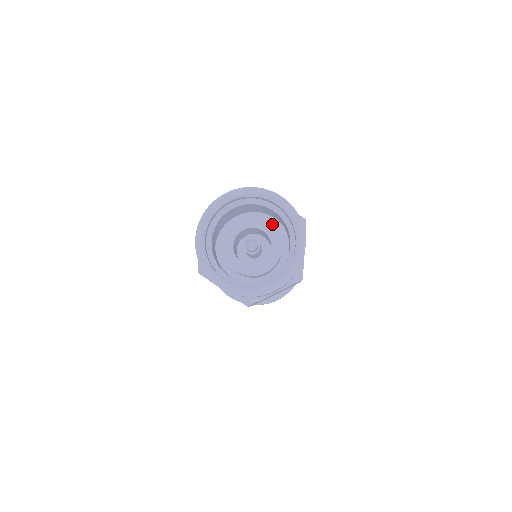
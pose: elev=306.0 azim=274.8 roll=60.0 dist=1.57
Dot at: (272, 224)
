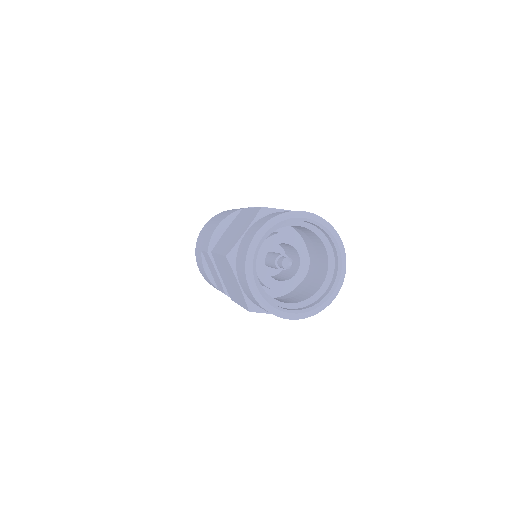
Dot at: occluded
